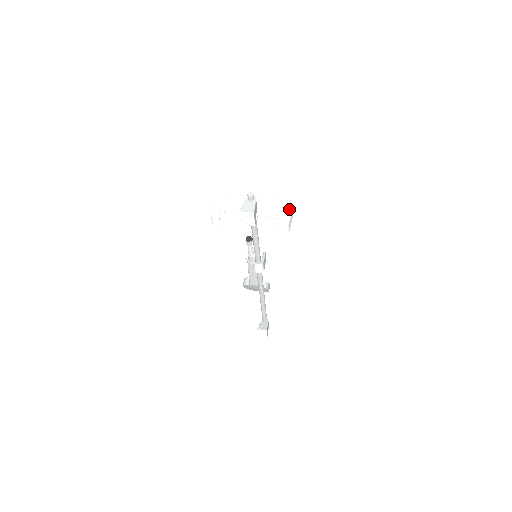
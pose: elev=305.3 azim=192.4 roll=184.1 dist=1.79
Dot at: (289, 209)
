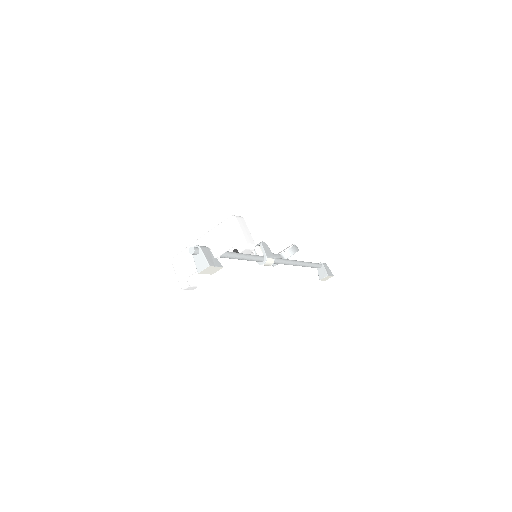
Dot at: (236, 227)
